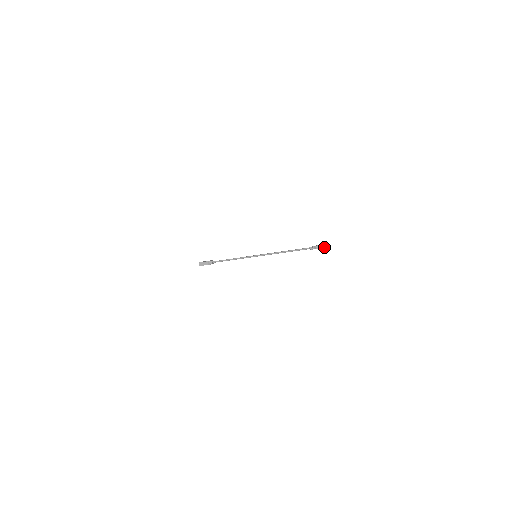
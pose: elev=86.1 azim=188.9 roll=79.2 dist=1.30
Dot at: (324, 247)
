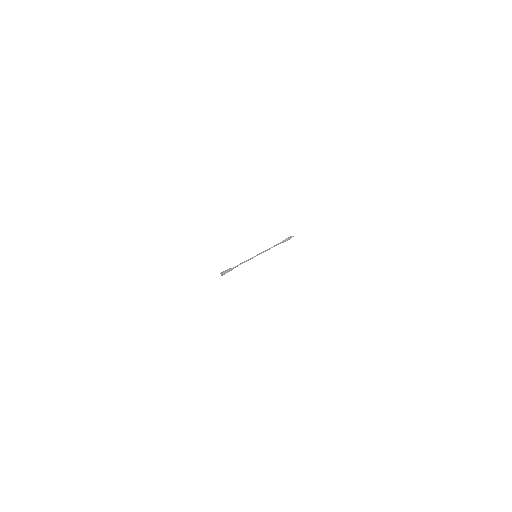
Dot at: occluded
